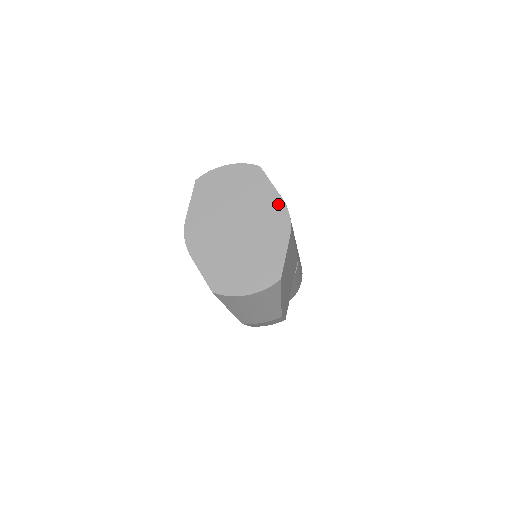
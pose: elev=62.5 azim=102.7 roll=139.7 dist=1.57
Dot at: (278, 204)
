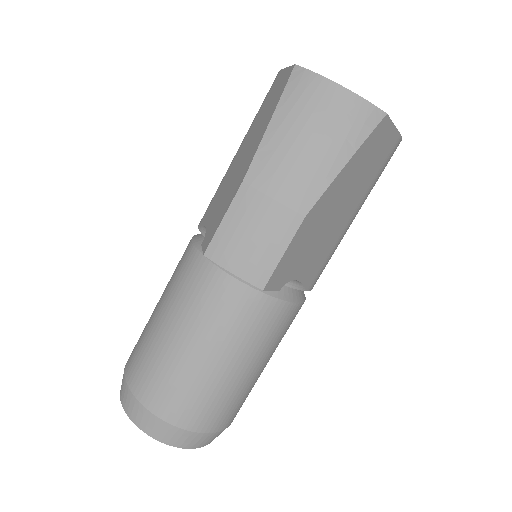
Dot at: occluded
